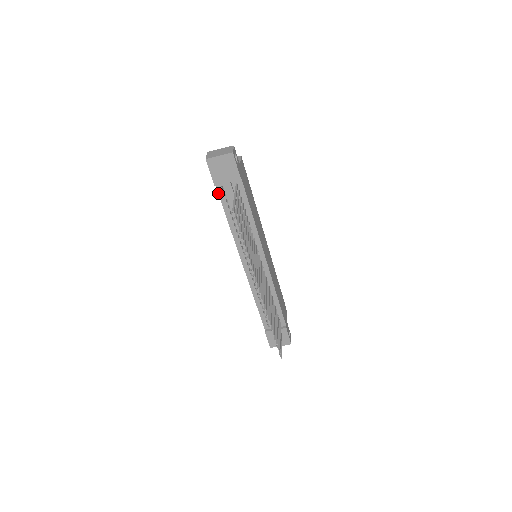
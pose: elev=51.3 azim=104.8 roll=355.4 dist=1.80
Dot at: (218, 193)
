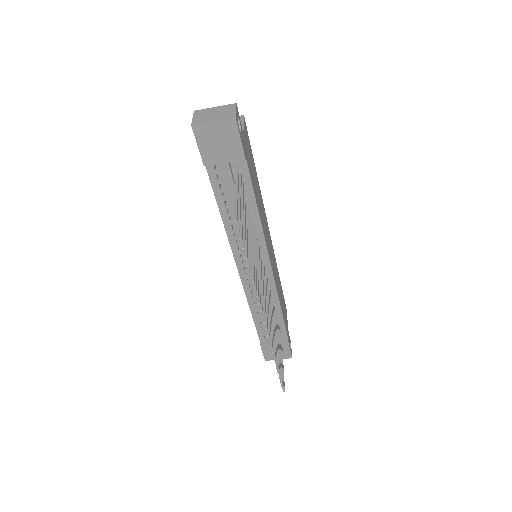
Dot at: (208, 175)
